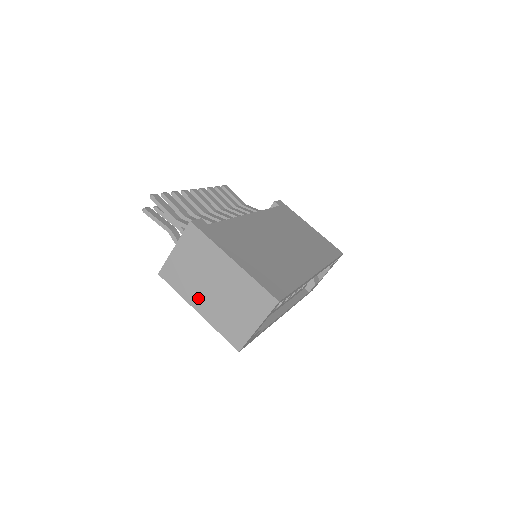
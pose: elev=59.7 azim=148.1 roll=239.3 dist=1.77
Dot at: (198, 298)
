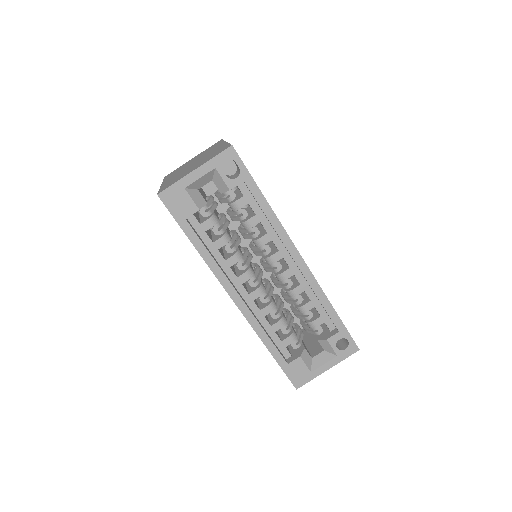
Dot at: occluded
